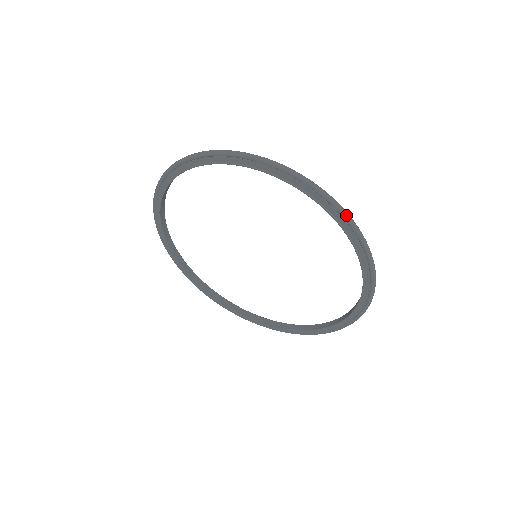
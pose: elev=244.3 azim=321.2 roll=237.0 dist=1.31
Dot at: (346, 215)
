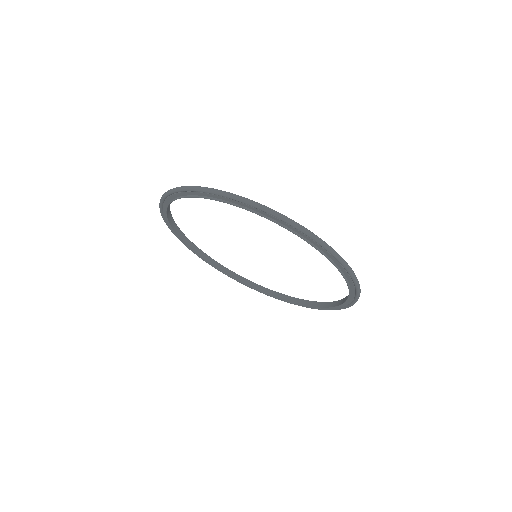
Dot at: (288, 222)
